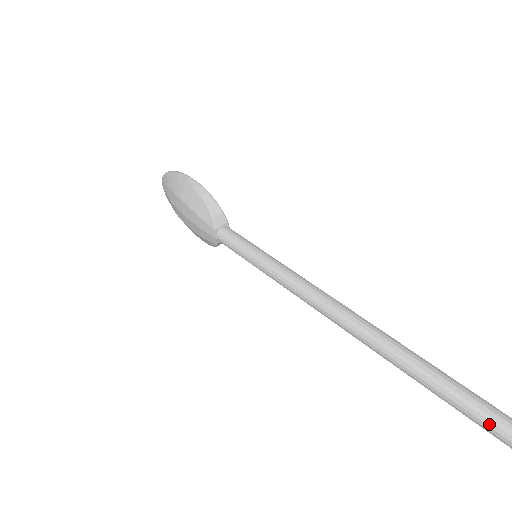
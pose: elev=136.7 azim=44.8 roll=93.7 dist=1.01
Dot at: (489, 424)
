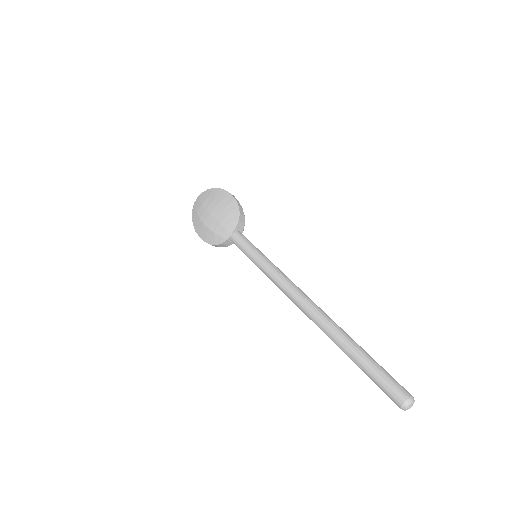
Dot at: (393, 385)
